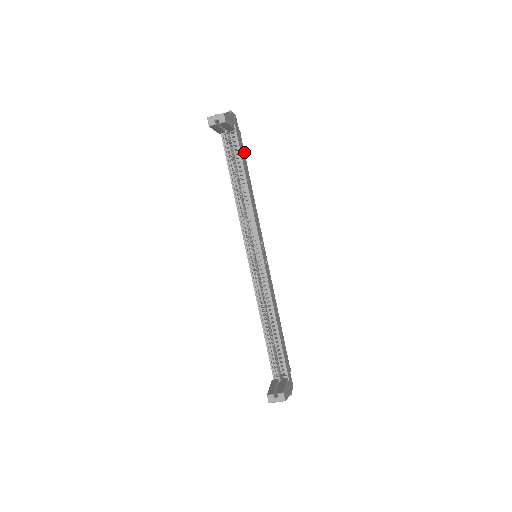
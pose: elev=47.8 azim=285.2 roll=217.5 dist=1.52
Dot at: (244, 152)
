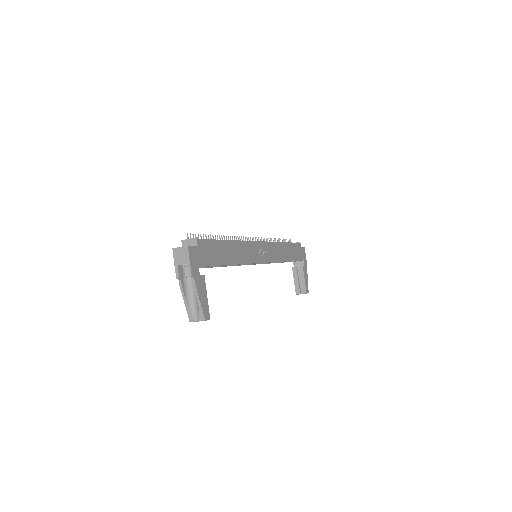
Dot at: (210, 241)
